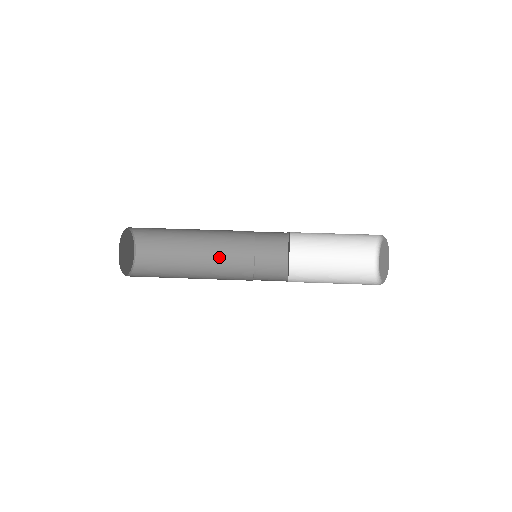
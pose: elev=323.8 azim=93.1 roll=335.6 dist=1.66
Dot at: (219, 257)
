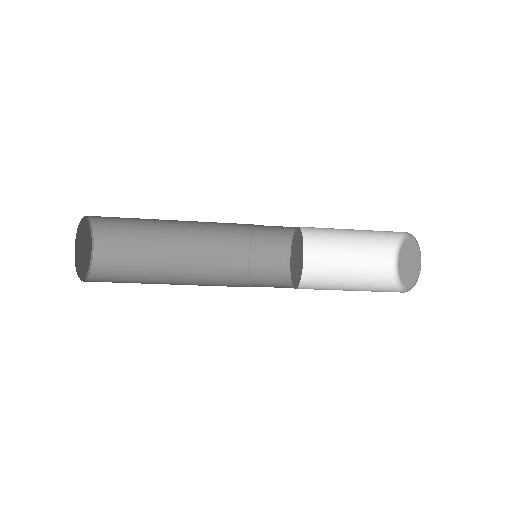
Dot at: occluded
